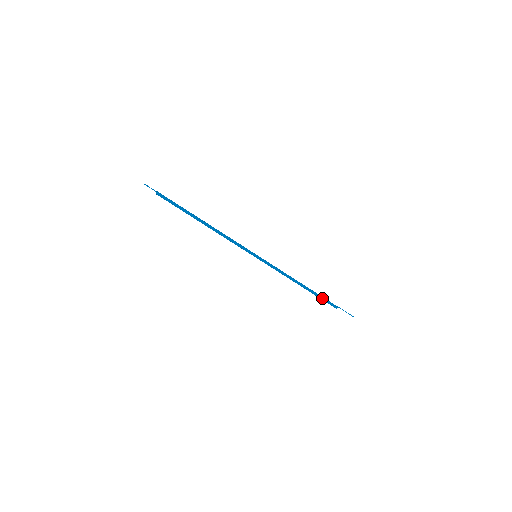
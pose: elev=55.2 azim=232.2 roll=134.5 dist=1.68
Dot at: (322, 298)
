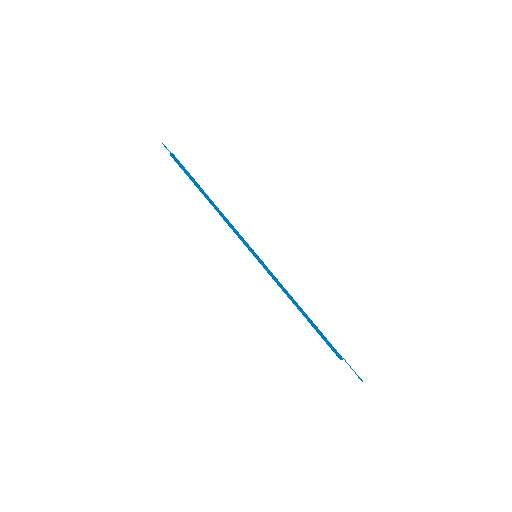
Dot at: (325, 338)
